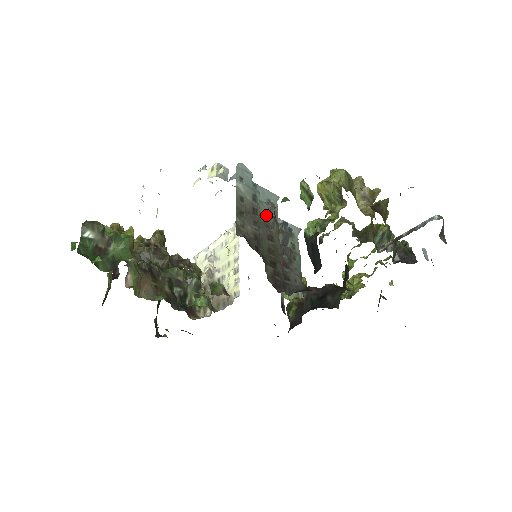
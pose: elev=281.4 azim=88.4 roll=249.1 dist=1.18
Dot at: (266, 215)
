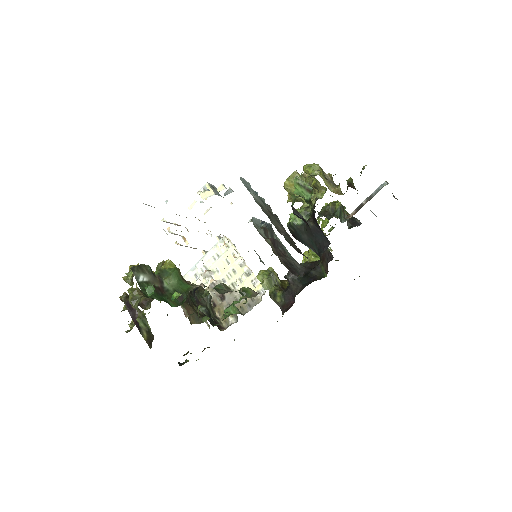
Dot at: occluded
